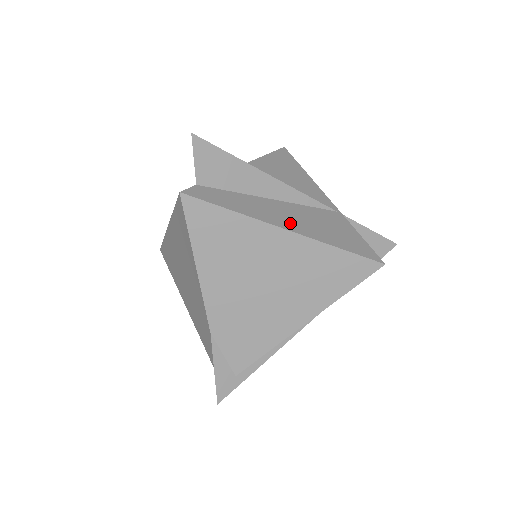
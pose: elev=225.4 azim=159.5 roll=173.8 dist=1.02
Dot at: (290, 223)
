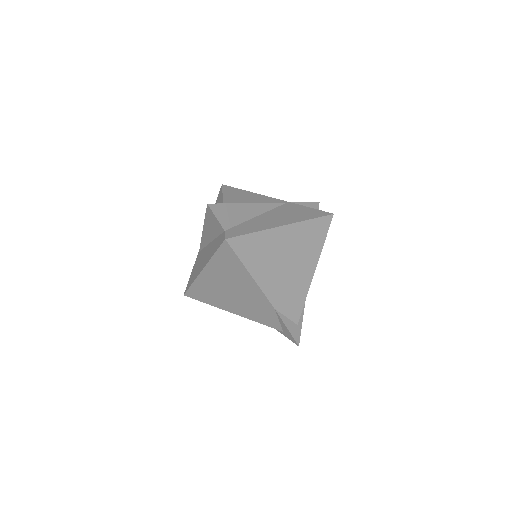
Dot at: (280, 222)
